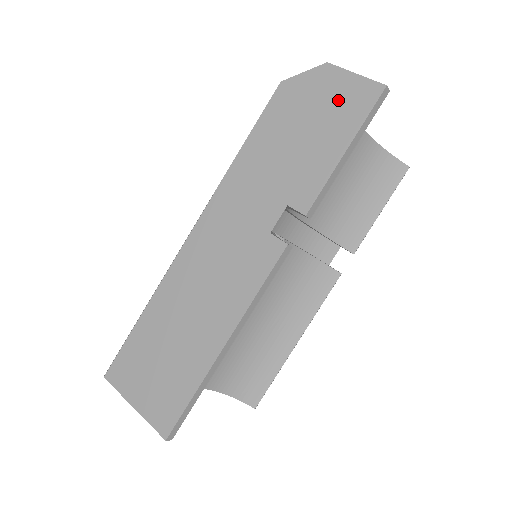
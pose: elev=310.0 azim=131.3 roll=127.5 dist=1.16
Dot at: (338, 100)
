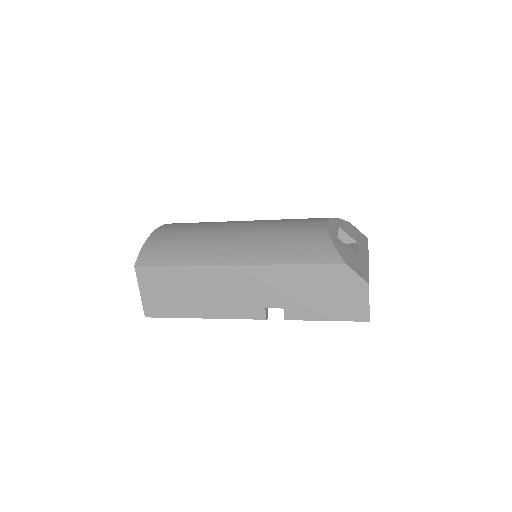
Dot at: (350, 302)
